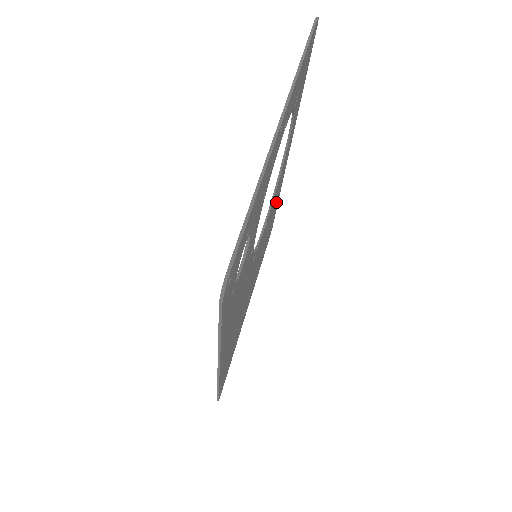
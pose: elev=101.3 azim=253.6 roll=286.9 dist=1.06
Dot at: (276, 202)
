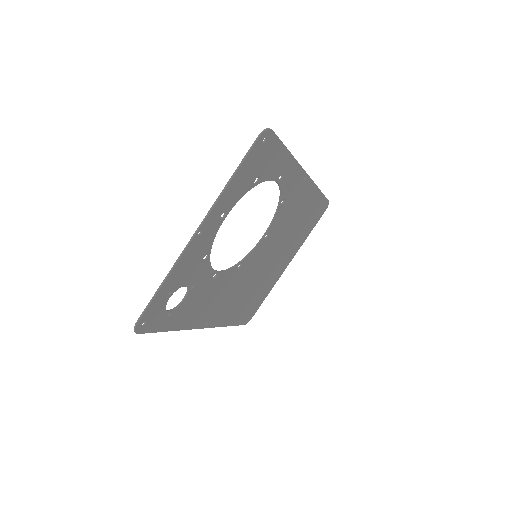
Dot at: (306, 202)
